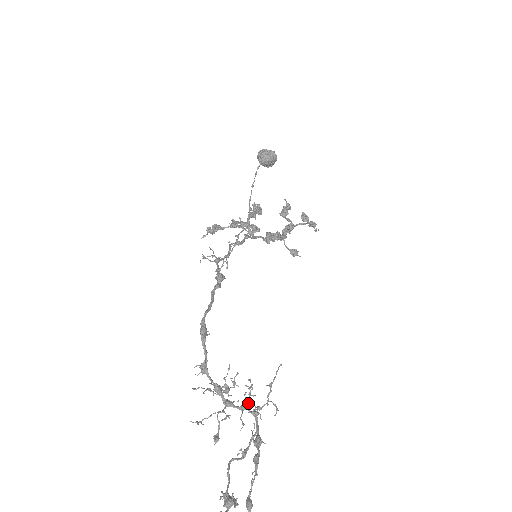
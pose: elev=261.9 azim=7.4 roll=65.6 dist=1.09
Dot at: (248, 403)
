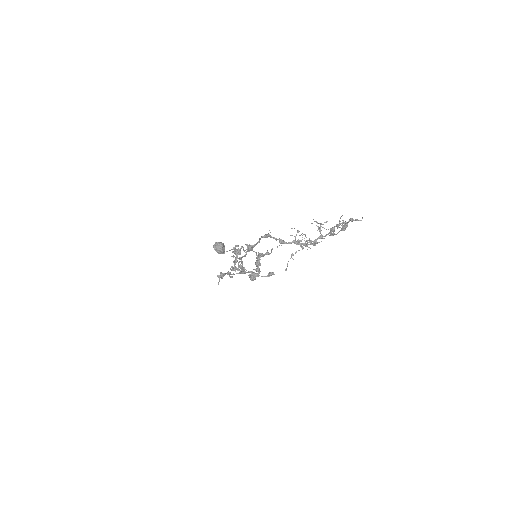
Dot at: occluded
